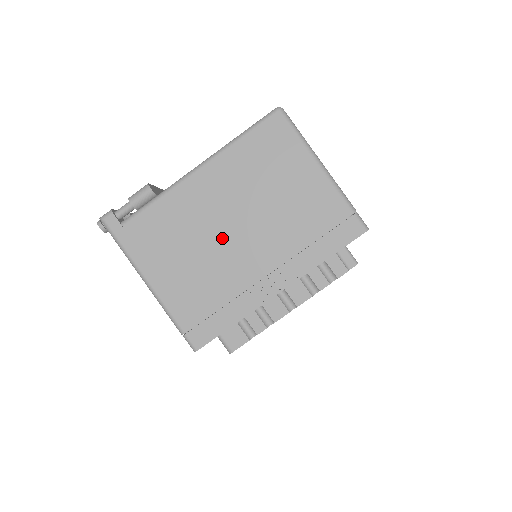
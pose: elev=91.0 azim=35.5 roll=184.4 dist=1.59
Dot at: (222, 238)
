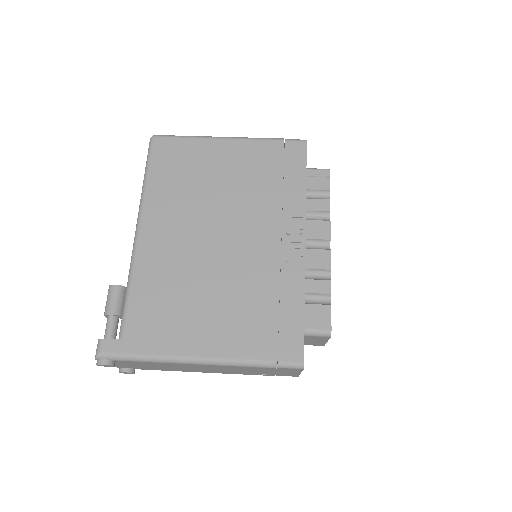
Dot at: (215, 255)
